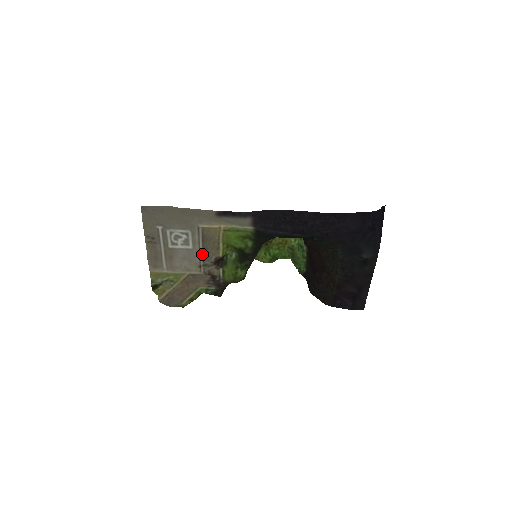
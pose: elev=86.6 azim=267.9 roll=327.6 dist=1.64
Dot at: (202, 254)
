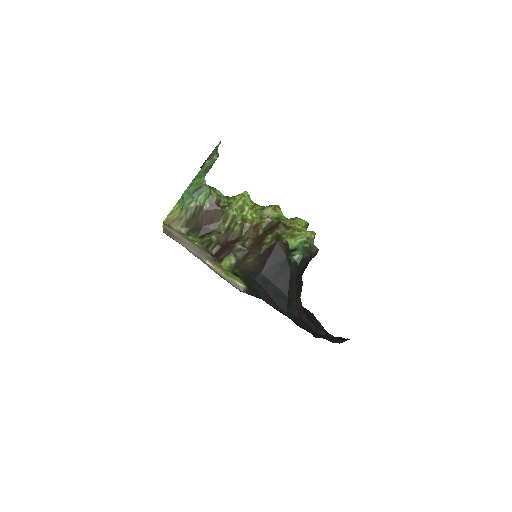
Dot at: (205, 255)
